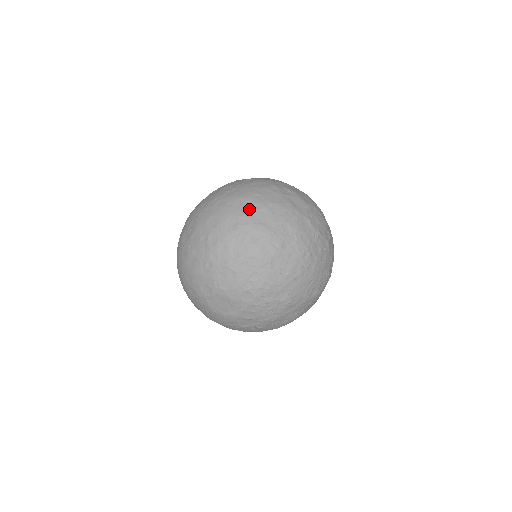
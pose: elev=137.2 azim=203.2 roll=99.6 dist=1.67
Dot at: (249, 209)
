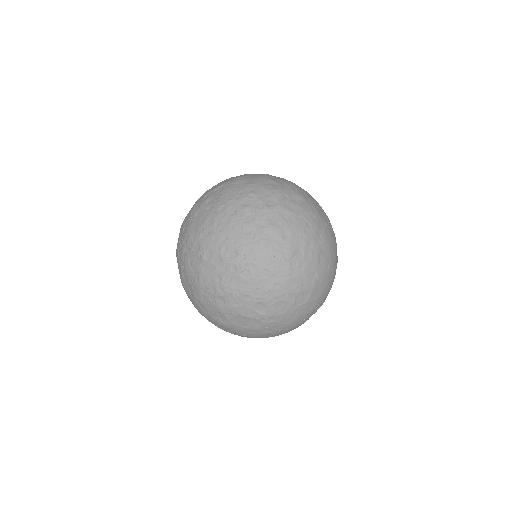
Dot at: occluded
